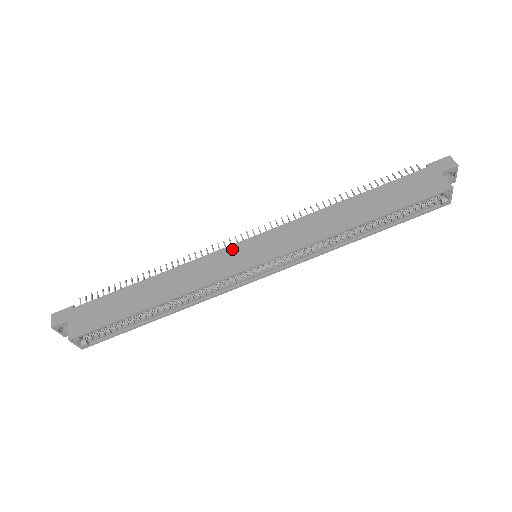
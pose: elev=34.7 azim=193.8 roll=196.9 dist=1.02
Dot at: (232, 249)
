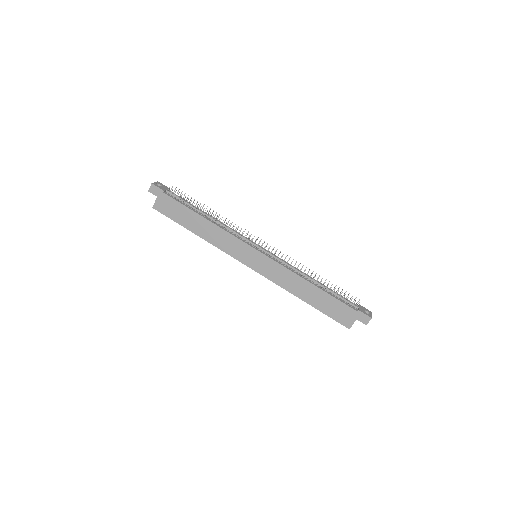
Dot at: (247, 247)
